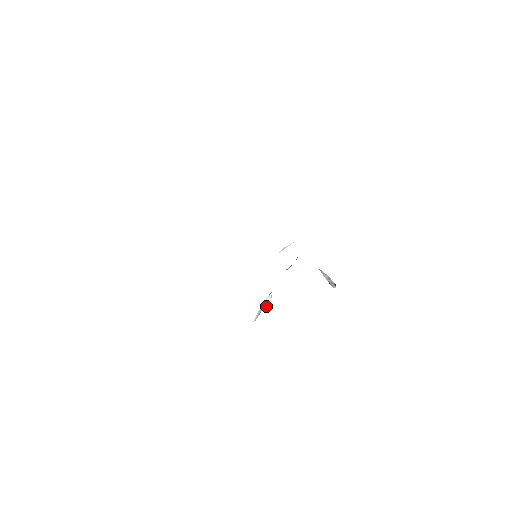
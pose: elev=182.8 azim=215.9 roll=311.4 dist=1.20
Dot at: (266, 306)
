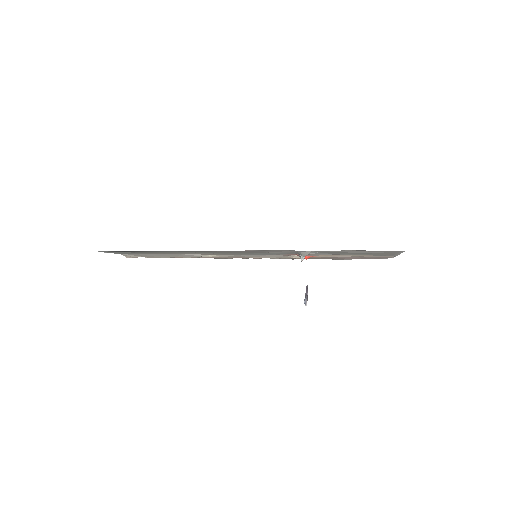
Dot at: (302, 260)
